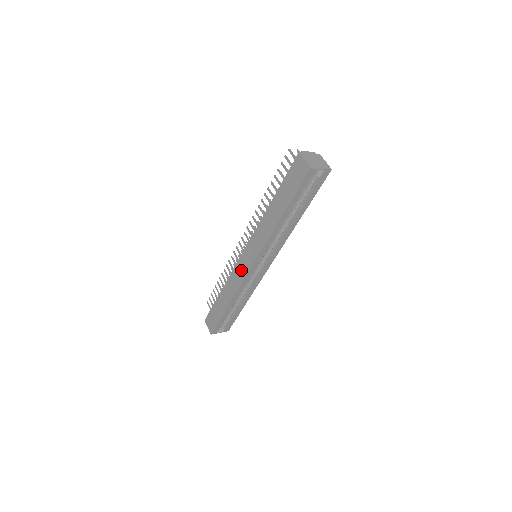
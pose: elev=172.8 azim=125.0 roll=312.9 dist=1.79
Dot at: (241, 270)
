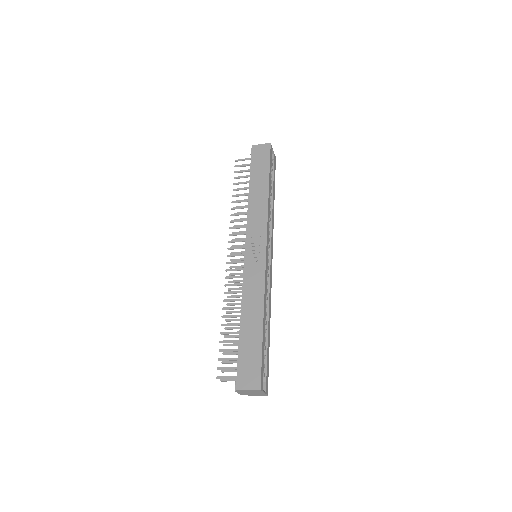
Dot at: (255, 266)
